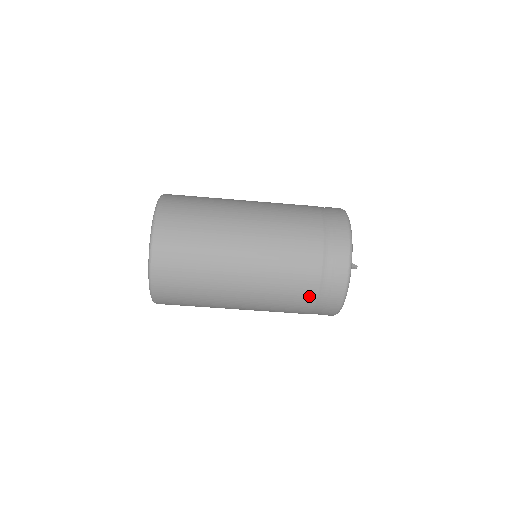
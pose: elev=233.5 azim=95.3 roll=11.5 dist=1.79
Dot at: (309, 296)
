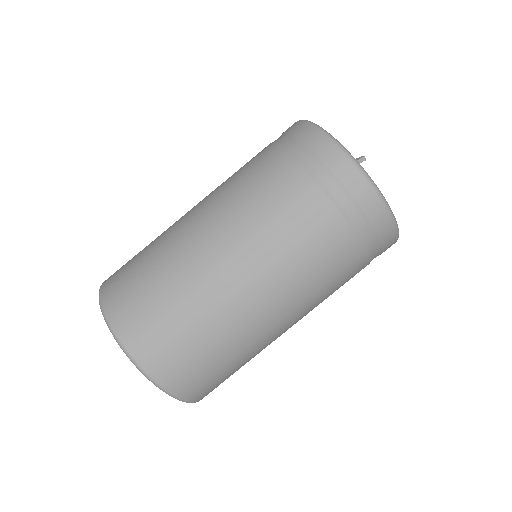
Dot at: (329, 220)
